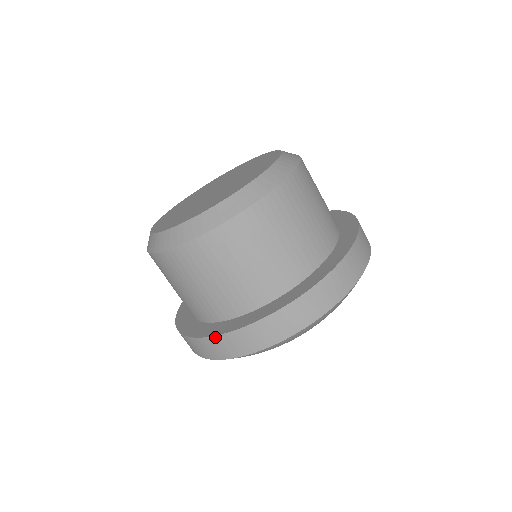
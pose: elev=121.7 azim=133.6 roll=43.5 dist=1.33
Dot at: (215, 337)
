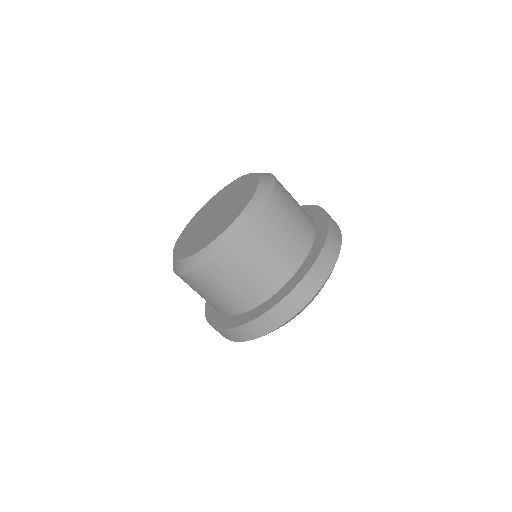
Dot at: (306, 276)
